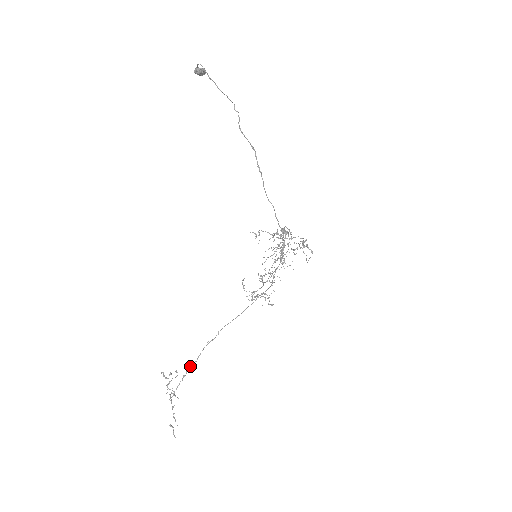
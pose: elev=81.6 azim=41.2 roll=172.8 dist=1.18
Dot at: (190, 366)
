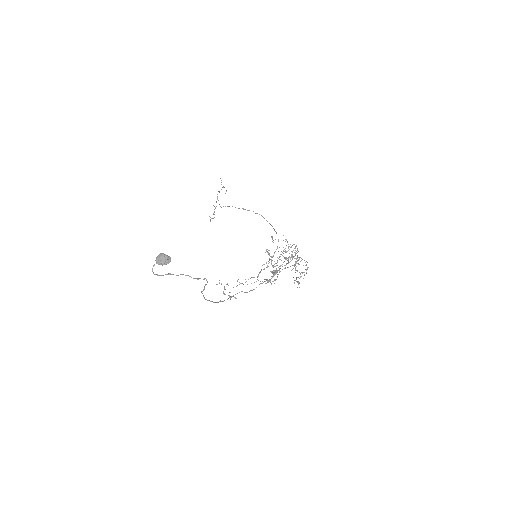
Dot at: (229, 206)
